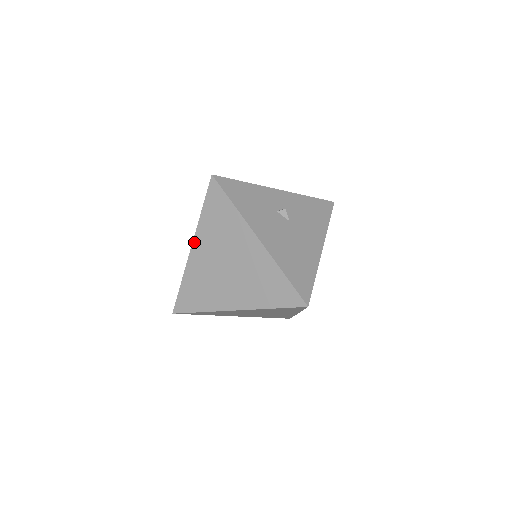
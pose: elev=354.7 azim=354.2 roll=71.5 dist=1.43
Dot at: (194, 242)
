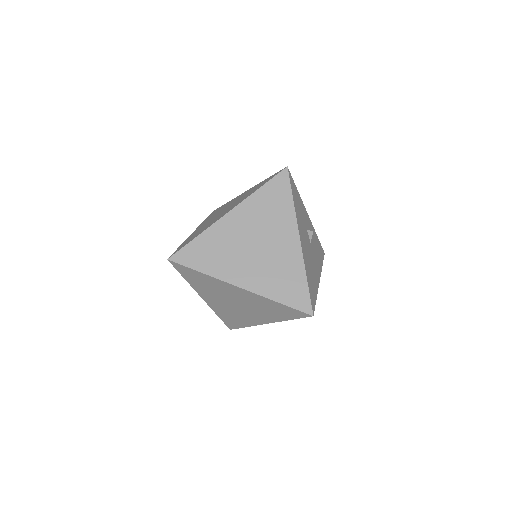
Dot at: (235, 209)
